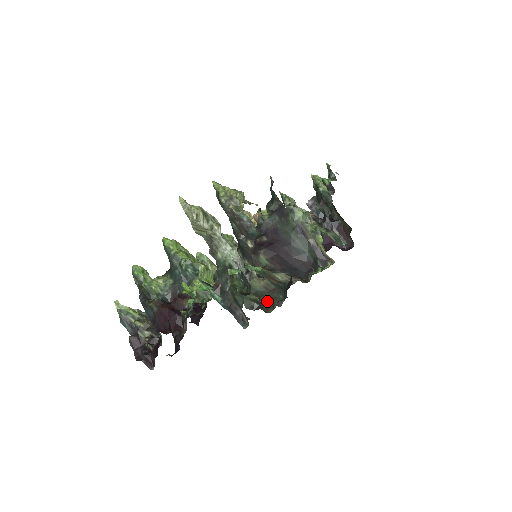
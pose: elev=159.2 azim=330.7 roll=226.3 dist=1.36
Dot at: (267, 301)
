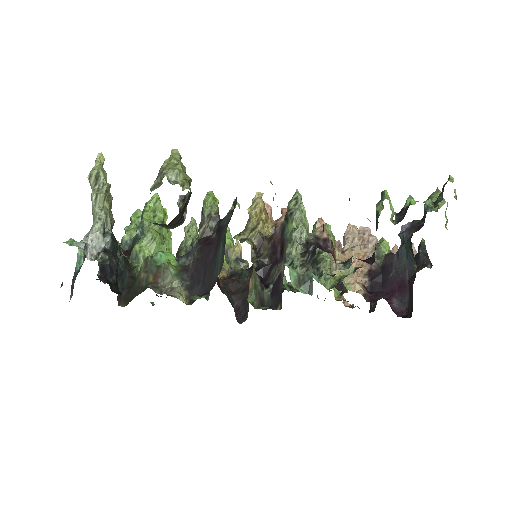
Dot at: (131, 294)
